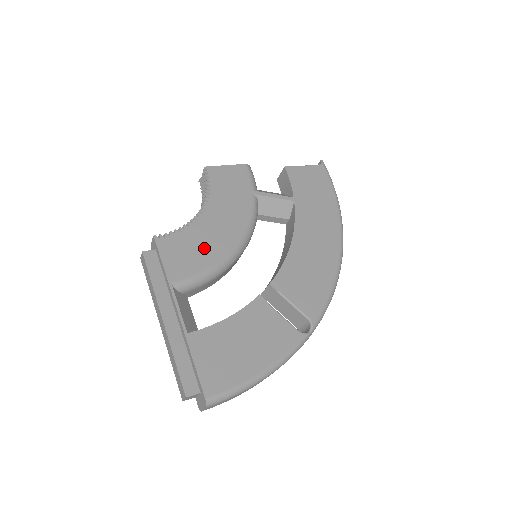
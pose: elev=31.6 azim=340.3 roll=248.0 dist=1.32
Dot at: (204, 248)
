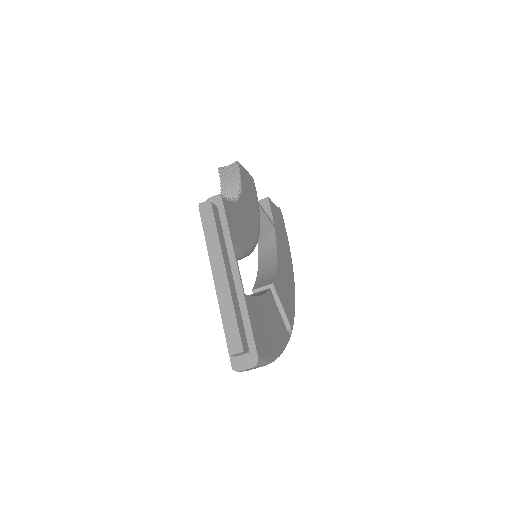
Dot at: (244, 228)
